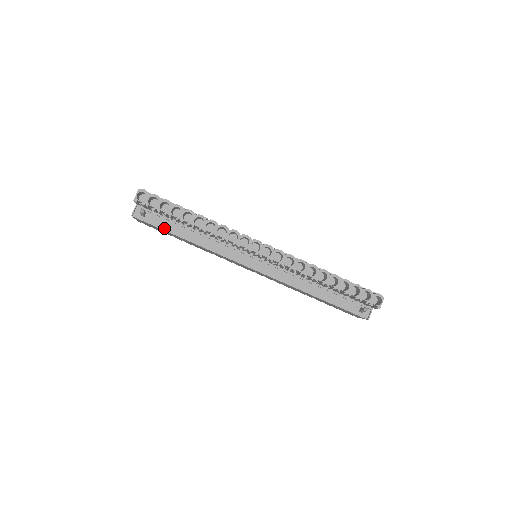
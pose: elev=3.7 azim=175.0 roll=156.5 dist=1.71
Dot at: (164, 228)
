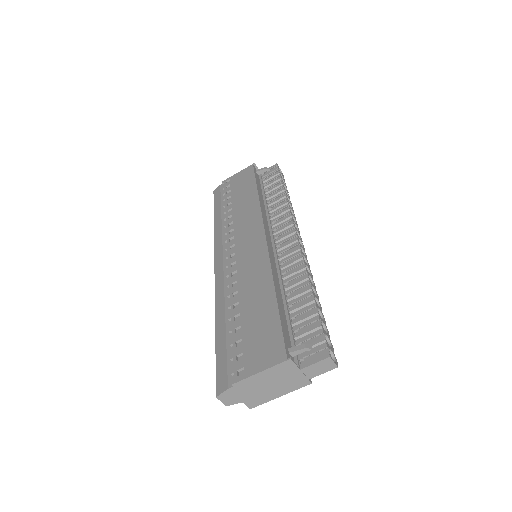
Dot at: (257, 181)
